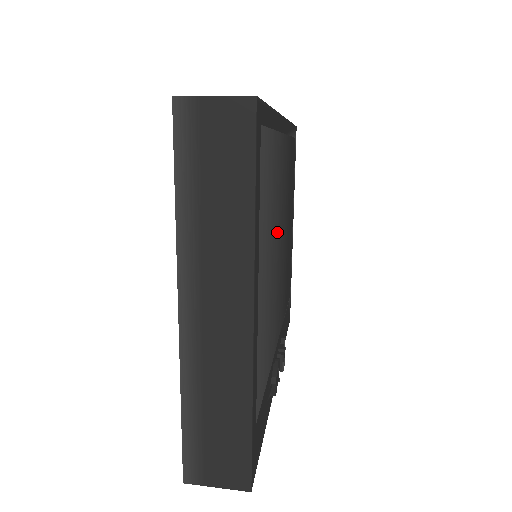
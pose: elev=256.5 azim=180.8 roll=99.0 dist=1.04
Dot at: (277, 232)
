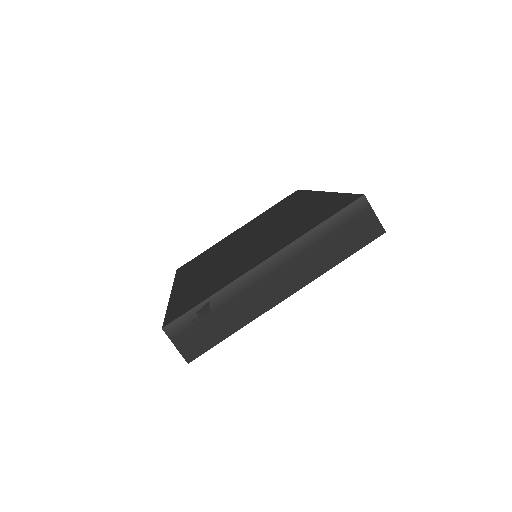
Dot at: occluded
